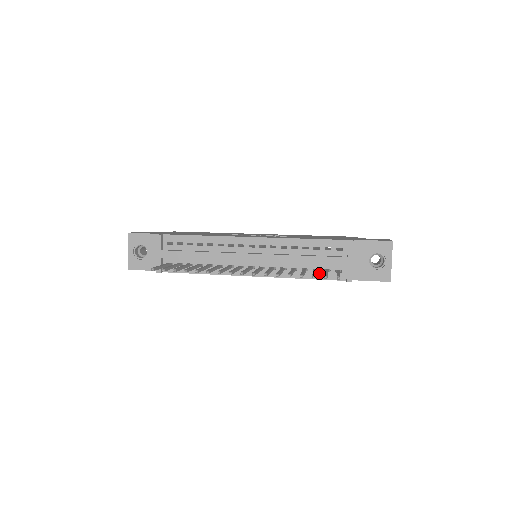
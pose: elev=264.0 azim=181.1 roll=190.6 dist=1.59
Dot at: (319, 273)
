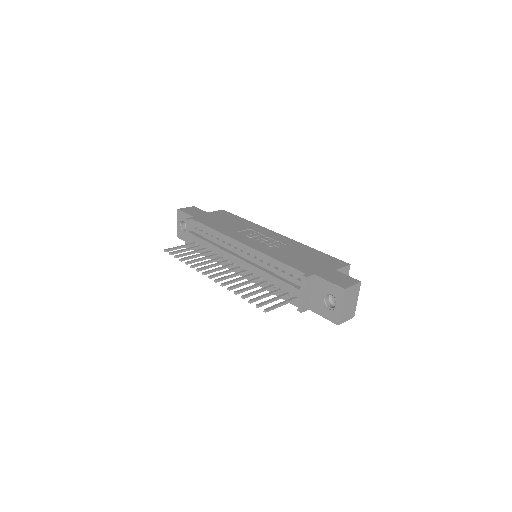
Dot at: (282, 293)
